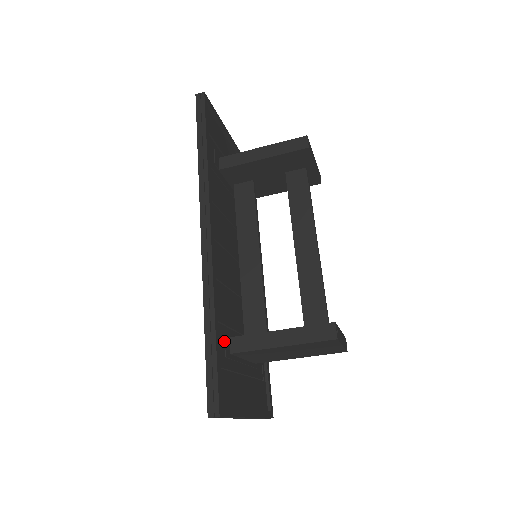
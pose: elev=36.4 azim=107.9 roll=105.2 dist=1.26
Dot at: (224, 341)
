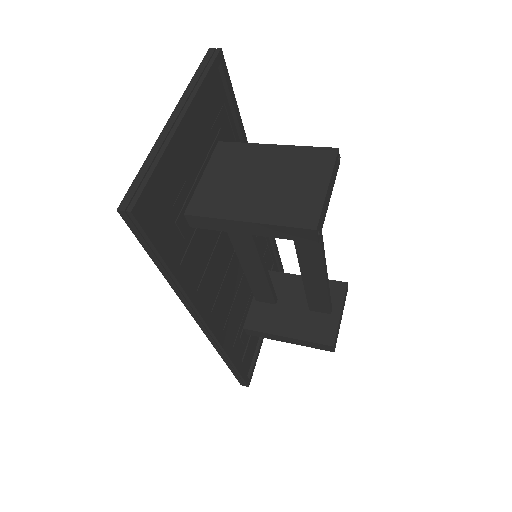
Dot at: (241, 340)
